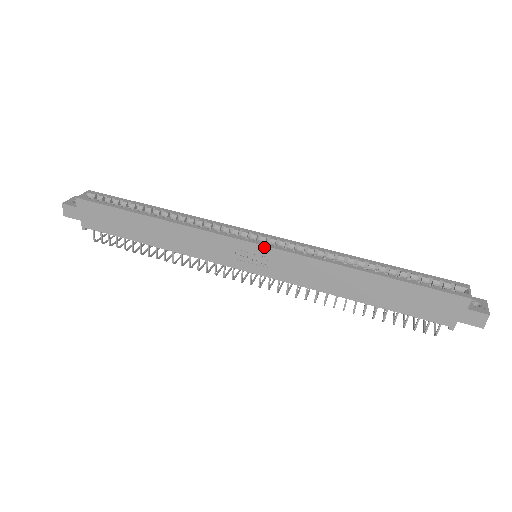
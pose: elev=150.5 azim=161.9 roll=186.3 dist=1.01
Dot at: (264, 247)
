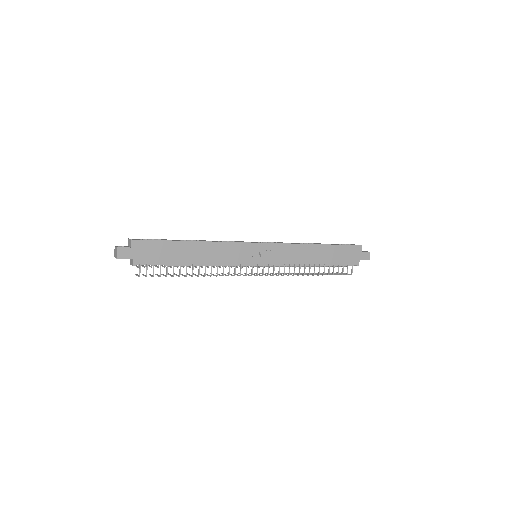
Dot at: (266, 244)
